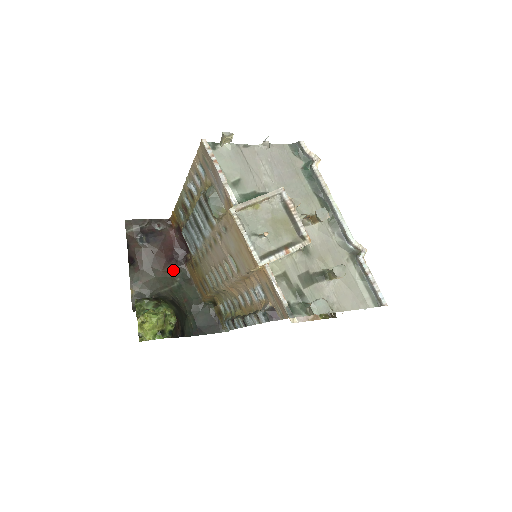
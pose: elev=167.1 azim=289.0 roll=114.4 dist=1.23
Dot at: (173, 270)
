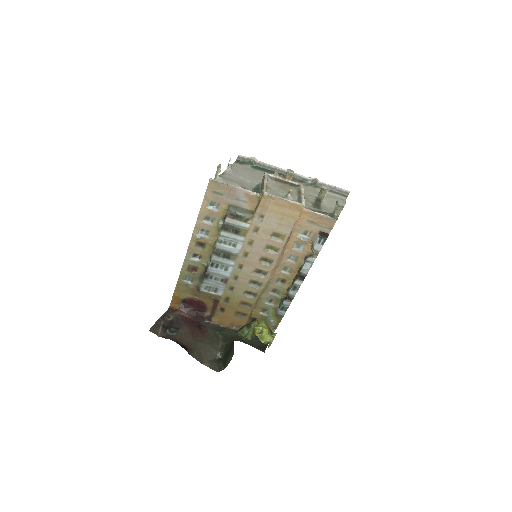
Dot at: (208, 331)
